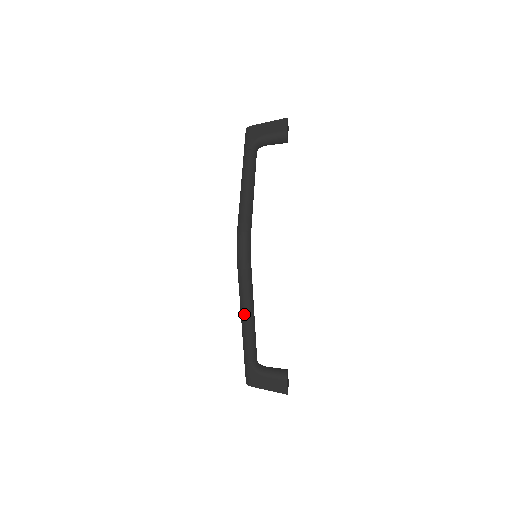
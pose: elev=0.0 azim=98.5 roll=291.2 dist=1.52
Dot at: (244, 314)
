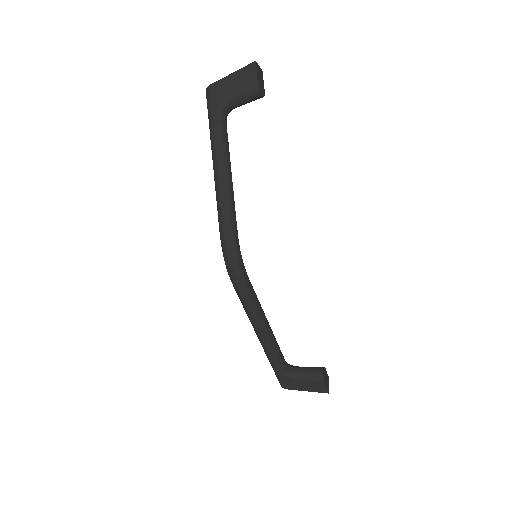
Dot at: (256, 329)
